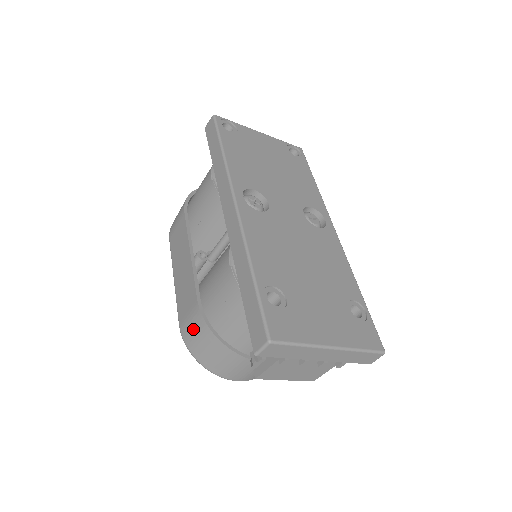
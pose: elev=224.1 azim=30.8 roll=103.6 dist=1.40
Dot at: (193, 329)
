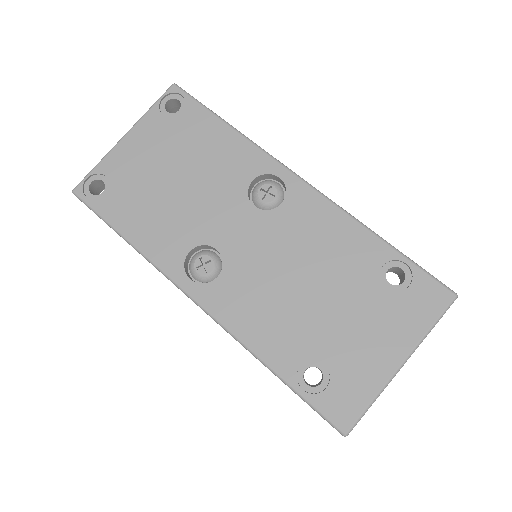
Dot at: occluded
